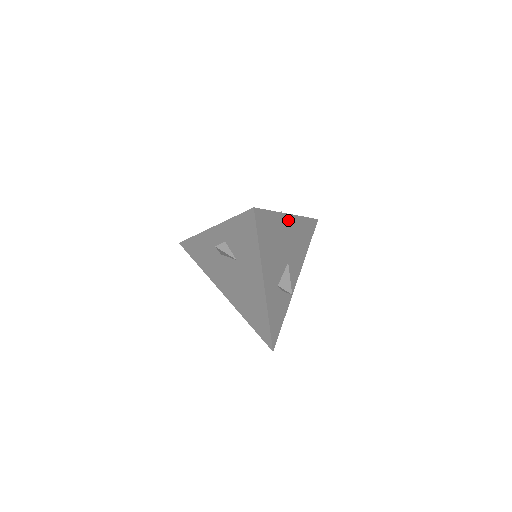
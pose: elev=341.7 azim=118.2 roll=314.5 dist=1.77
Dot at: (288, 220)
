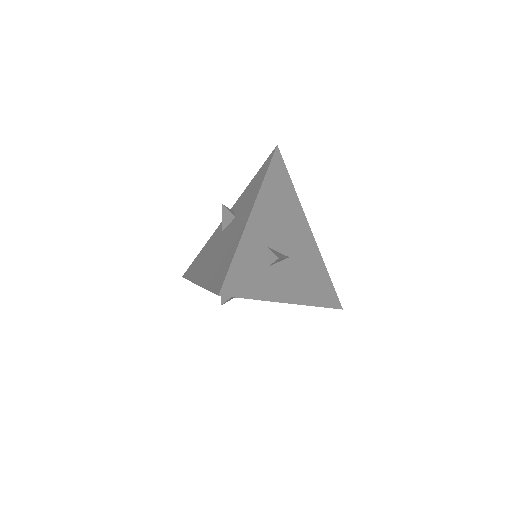
Dot at: (305, 226)
